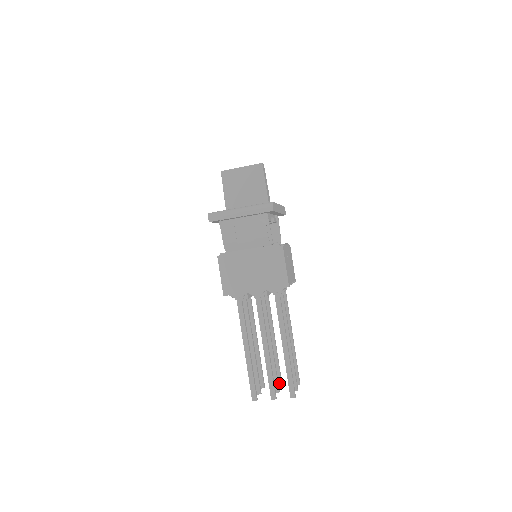
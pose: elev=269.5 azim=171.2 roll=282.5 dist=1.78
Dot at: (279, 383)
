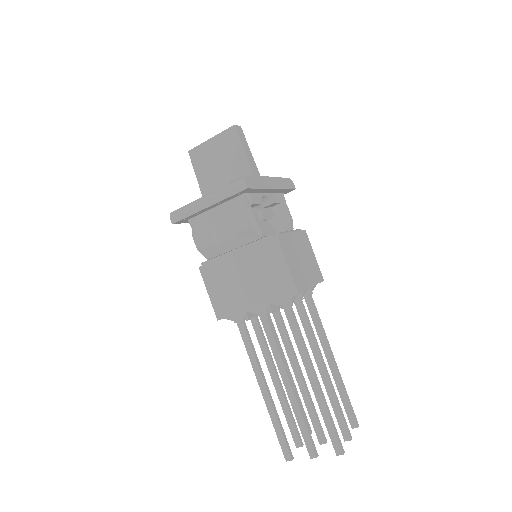
Dot at: occluded
